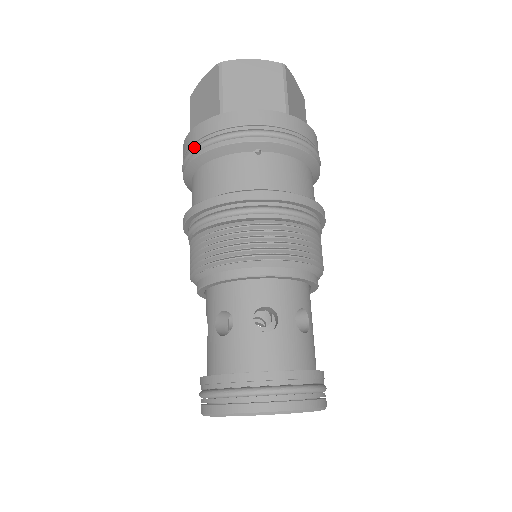
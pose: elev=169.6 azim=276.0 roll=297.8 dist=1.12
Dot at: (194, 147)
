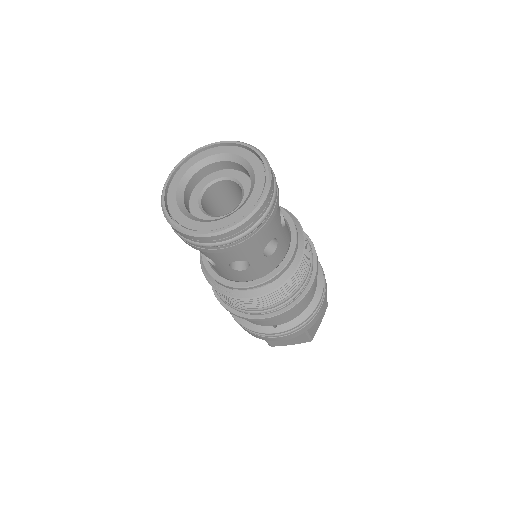
Dot at: occluded
